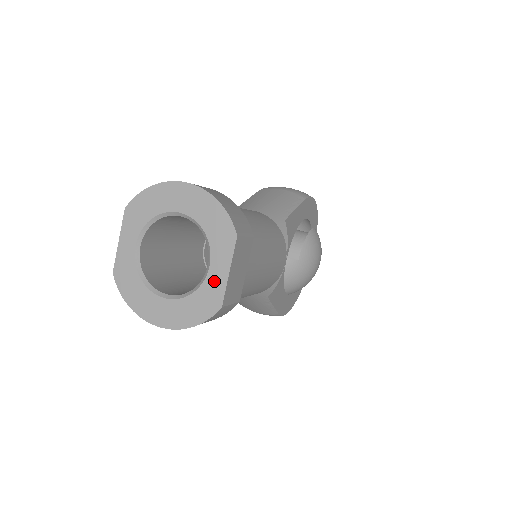
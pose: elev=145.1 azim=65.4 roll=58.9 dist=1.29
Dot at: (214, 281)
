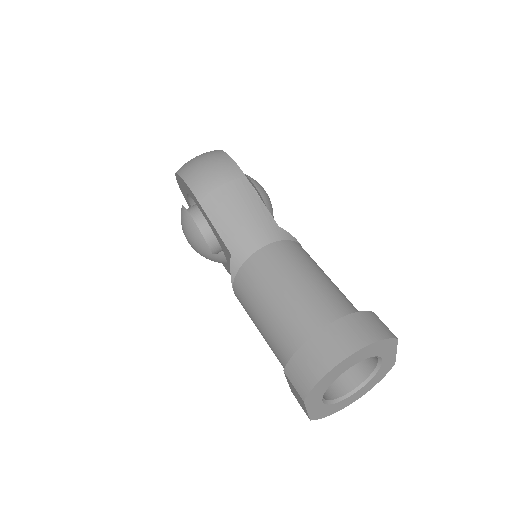
Dot at: (387, 362)
